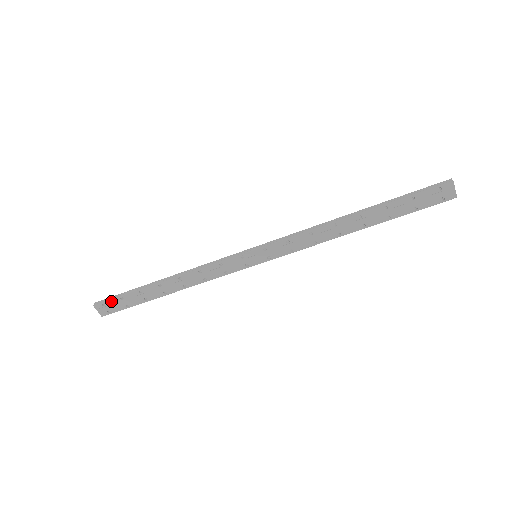
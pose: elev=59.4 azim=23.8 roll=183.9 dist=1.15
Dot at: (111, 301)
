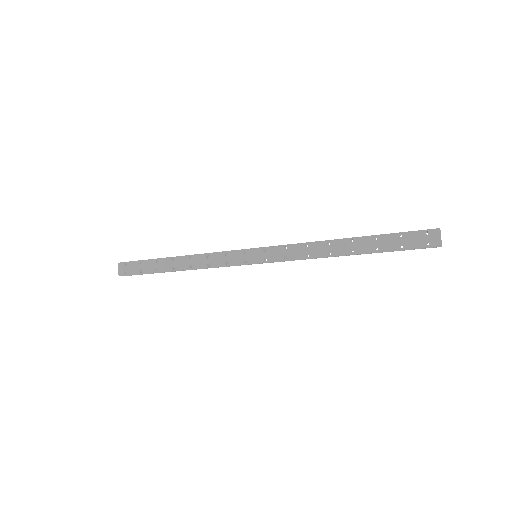
Dot at: (132, 263)
